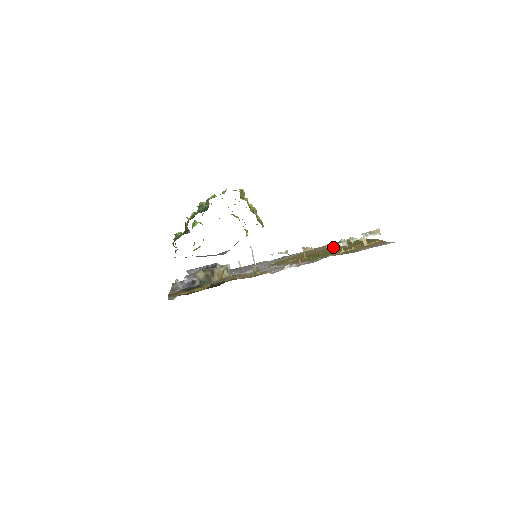
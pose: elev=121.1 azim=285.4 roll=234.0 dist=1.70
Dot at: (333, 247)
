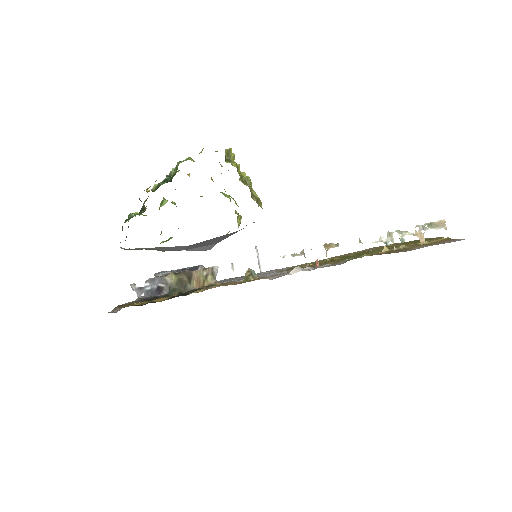
Dot at: occluded
